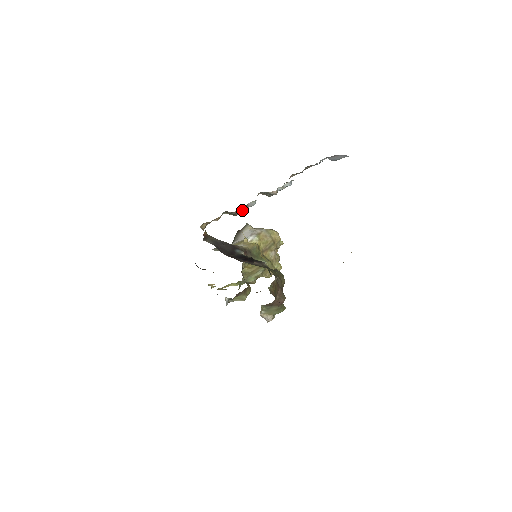
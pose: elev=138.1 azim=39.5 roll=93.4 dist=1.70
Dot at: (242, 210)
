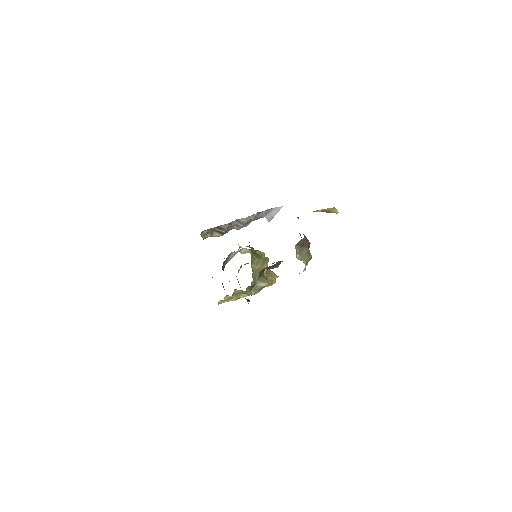
Dot at: (228, 225)
